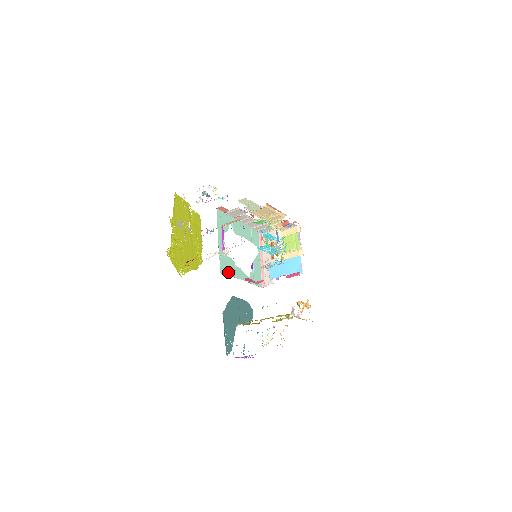
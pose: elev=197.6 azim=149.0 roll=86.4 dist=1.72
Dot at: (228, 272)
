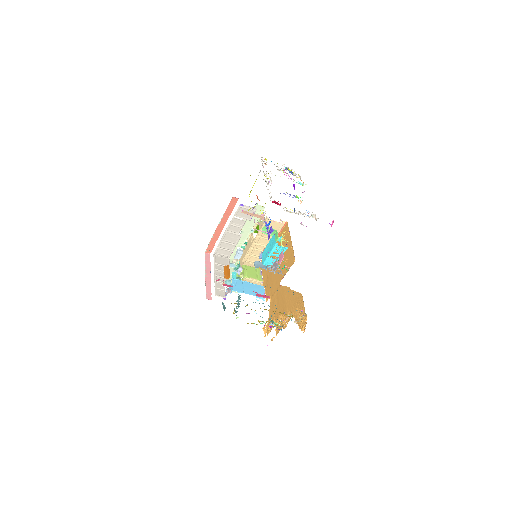
Dot at: occluded
